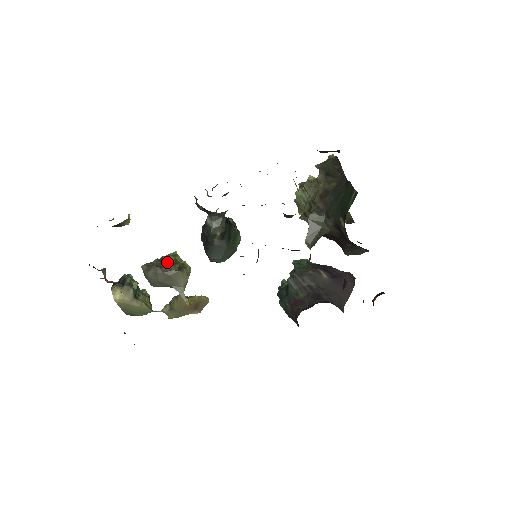
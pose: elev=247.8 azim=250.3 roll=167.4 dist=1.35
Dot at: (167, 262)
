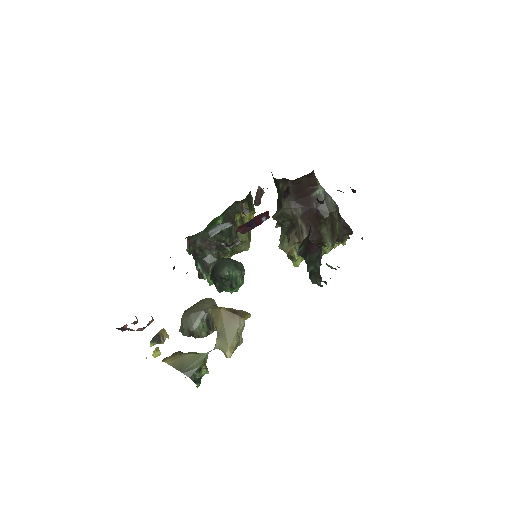
Dot at: occluded
